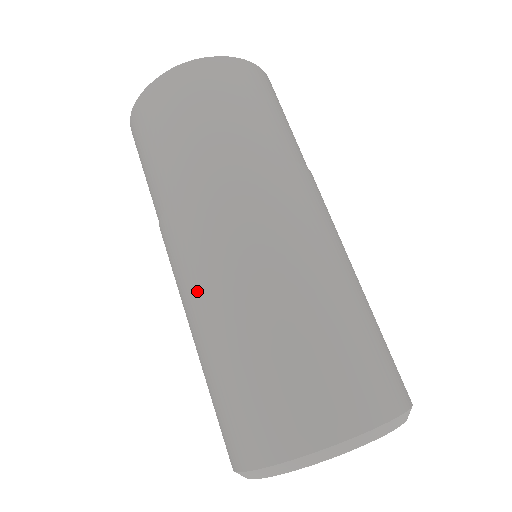
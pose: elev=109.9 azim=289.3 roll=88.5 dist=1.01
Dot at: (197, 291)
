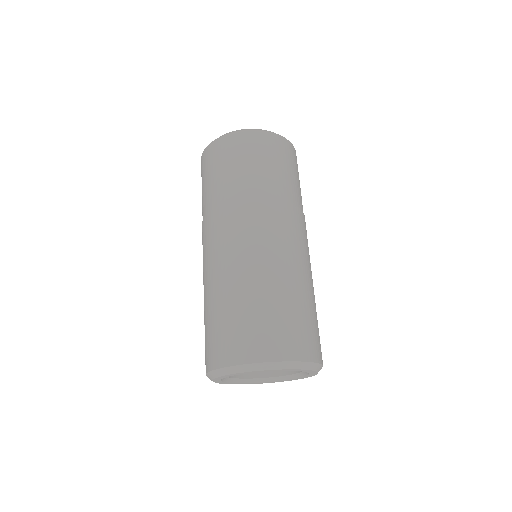
Dot at: (213, 264)
